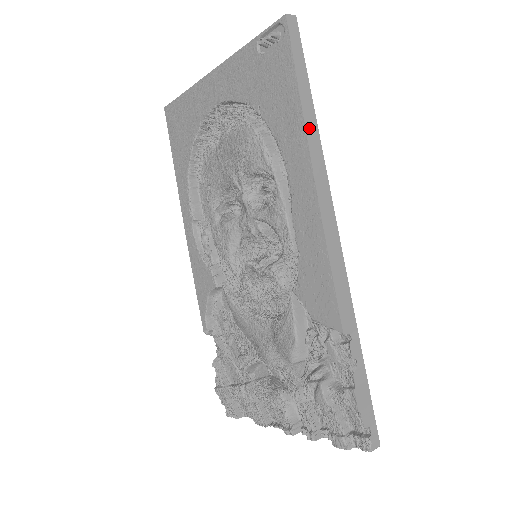
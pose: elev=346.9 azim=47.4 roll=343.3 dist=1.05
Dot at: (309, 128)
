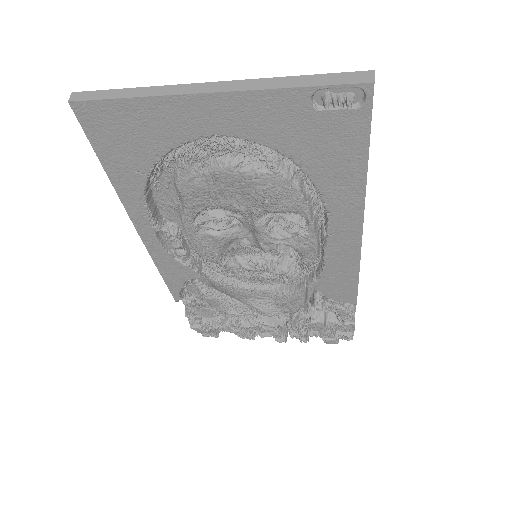
Dot at: occluded
